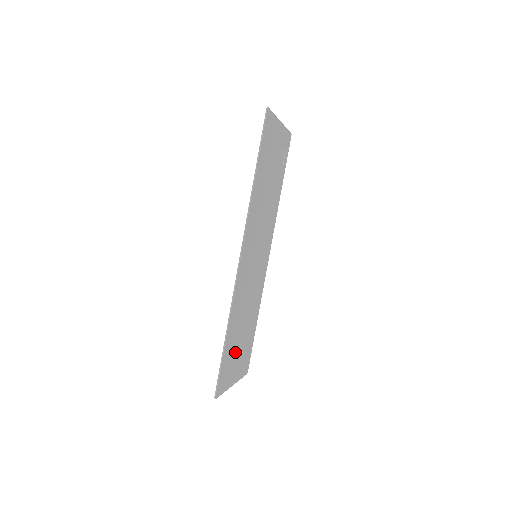
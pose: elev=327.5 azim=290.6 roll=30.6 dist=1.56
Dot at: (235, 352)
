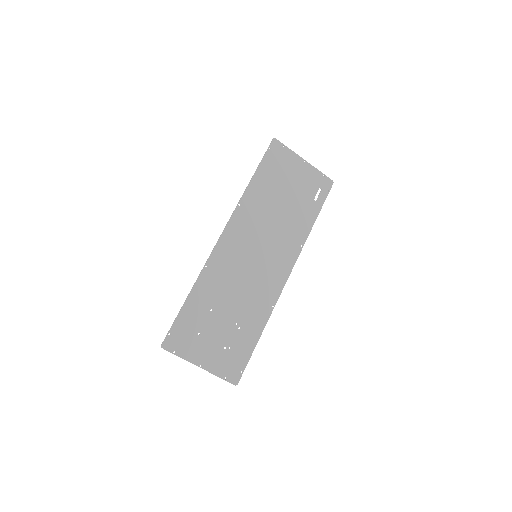
Dot at: (207, 329)
